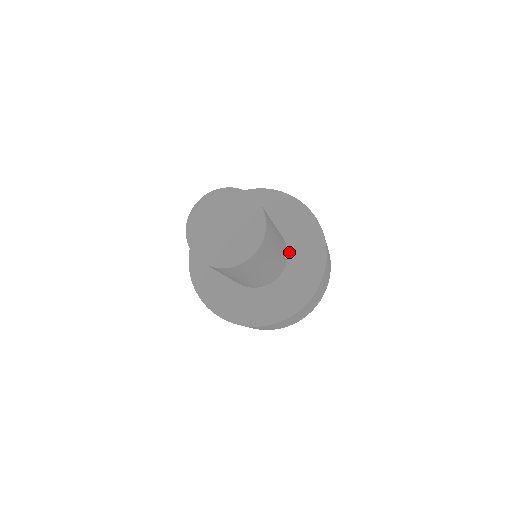
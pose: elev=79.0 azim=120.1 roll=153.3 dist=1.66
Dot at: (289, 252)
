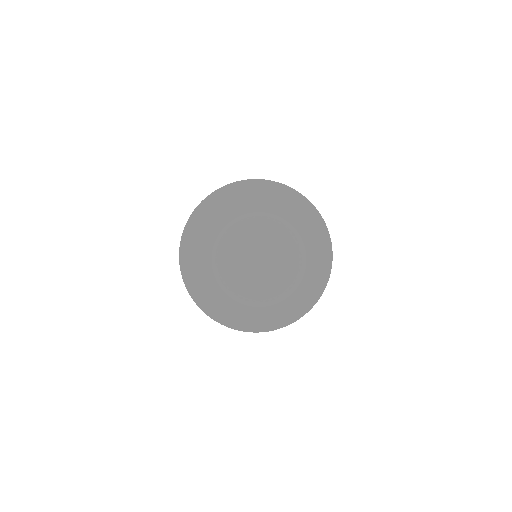
Dot at: occluded
